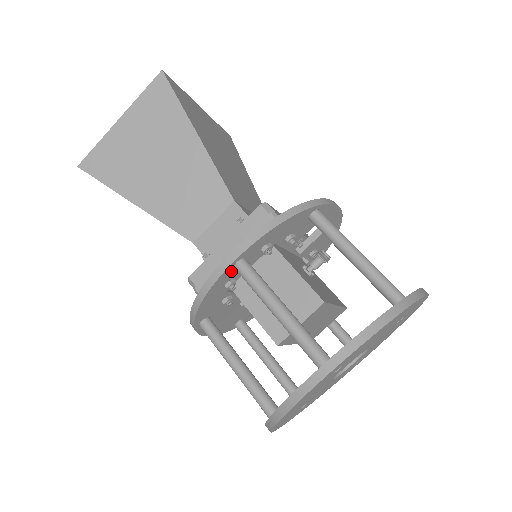
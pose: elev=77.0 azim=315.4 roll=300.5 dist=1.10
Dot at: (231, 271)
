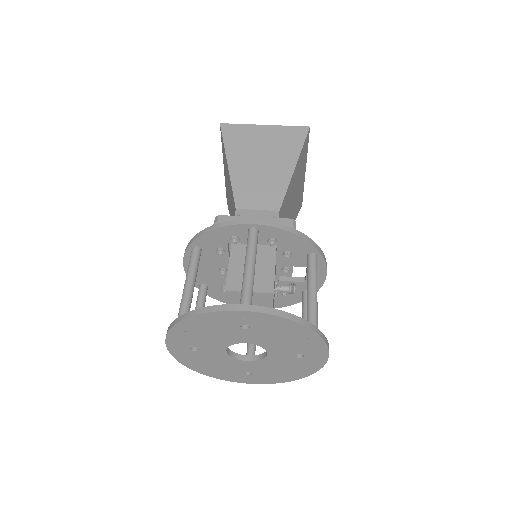
Dot at: (245, 230)
